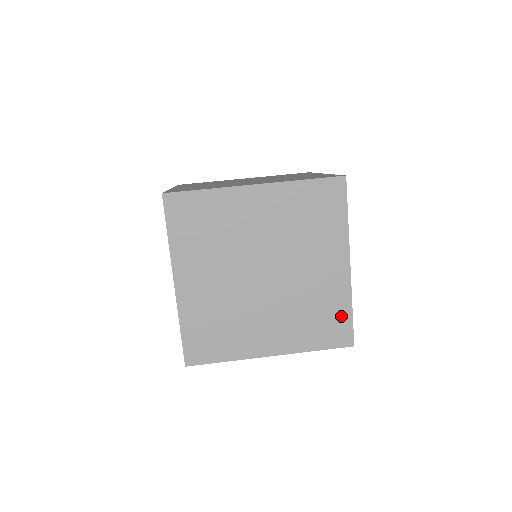
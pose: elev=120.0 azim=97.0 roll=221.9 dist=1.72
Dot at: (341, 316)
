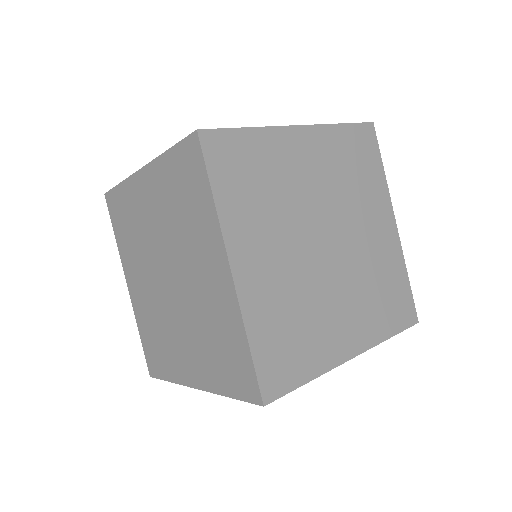
Dot at: (402, 287)
